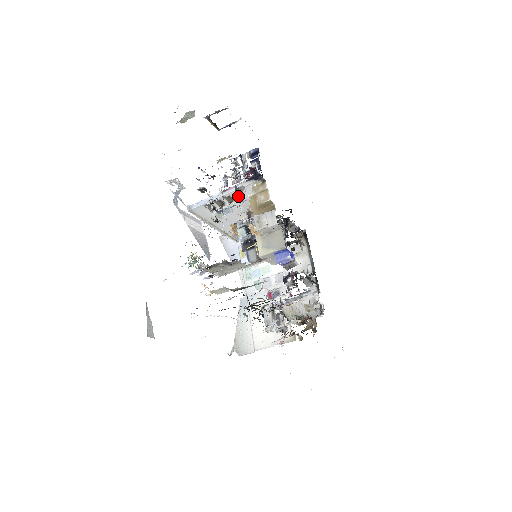
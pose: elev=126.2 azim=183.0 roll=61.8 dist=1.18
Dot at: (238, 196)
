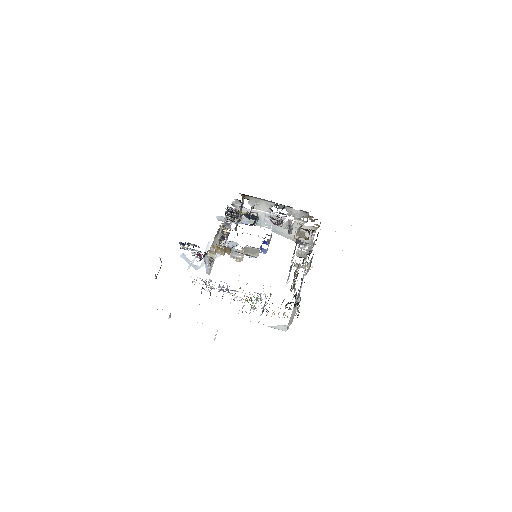
Dot at: (223, 287)
